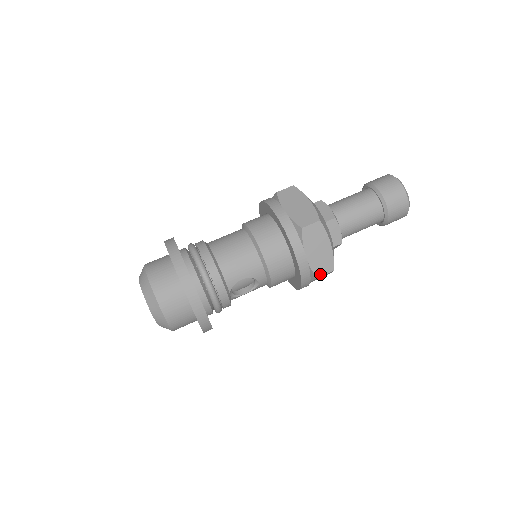
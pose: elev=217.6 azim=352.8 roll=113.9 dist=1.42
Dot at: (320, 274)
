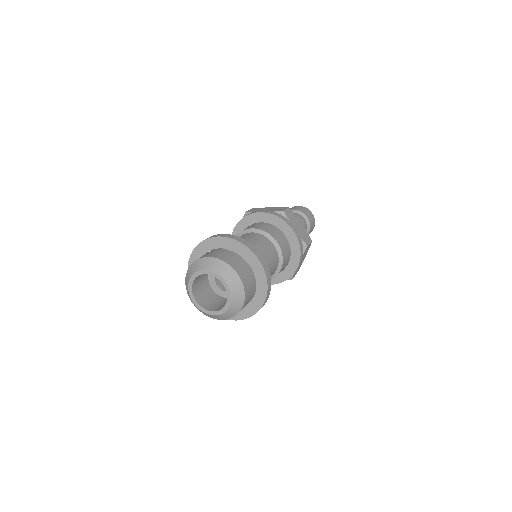
Dot at: (293, 277)
